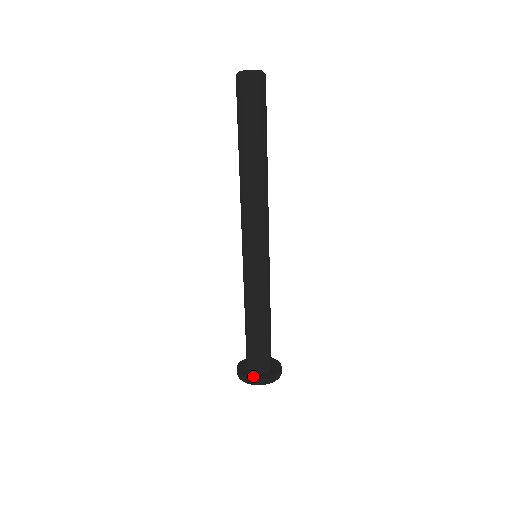
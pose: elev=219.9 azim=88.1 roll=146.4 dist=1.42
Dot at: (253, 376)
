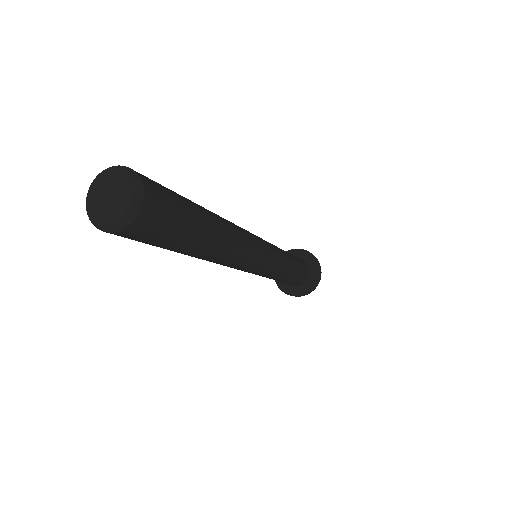
Dot at: (293, 291)
